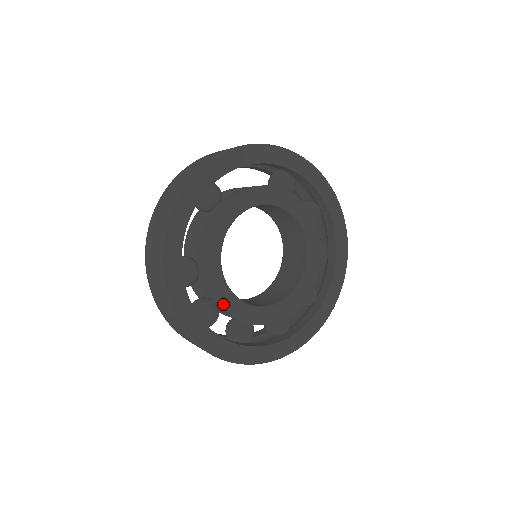
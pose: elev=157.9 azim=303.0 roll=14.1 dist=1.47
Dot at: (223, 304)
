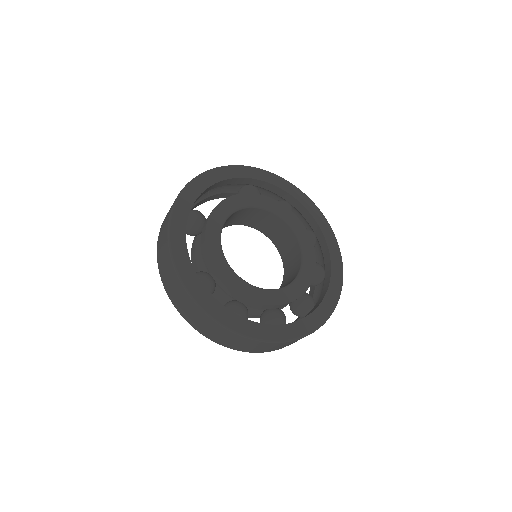
Dot at: (245, 295)
